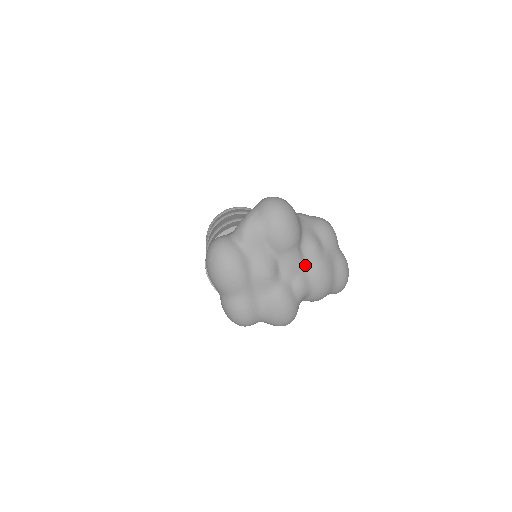
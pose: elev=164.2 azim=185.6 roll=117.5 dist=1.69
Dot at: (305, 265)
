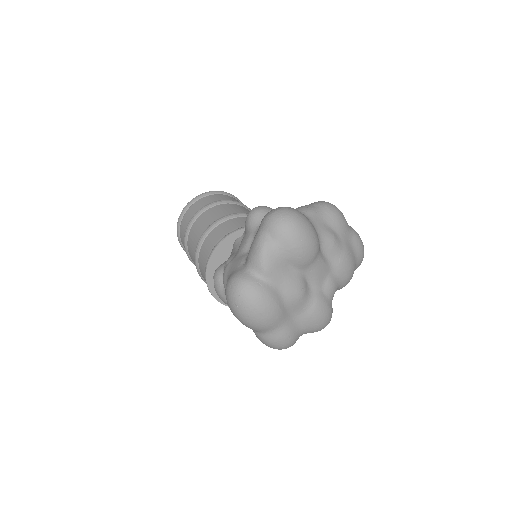
Dot at: (329, 264)
